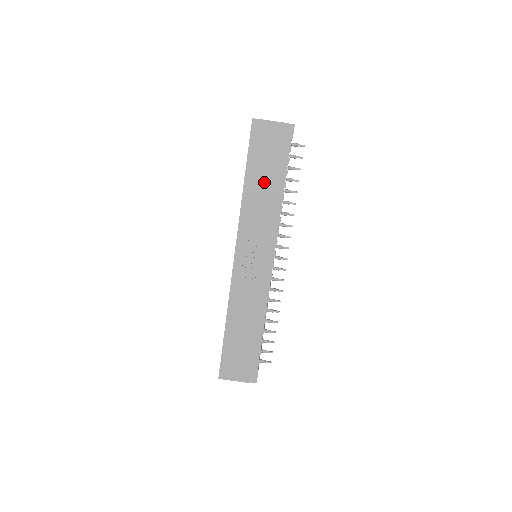
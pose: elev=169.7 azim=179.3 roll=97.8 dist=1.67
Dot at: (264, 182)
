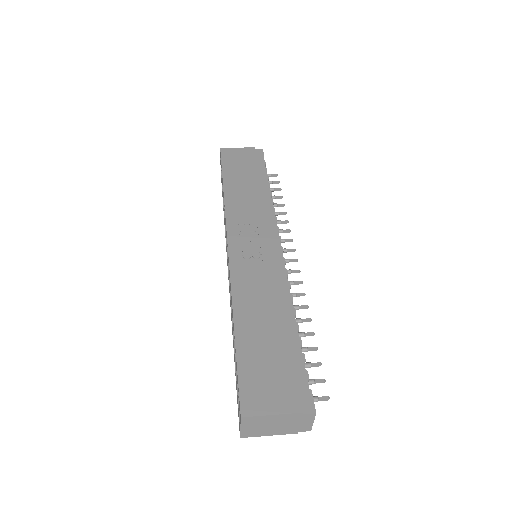
Dot at: (245, 183)
